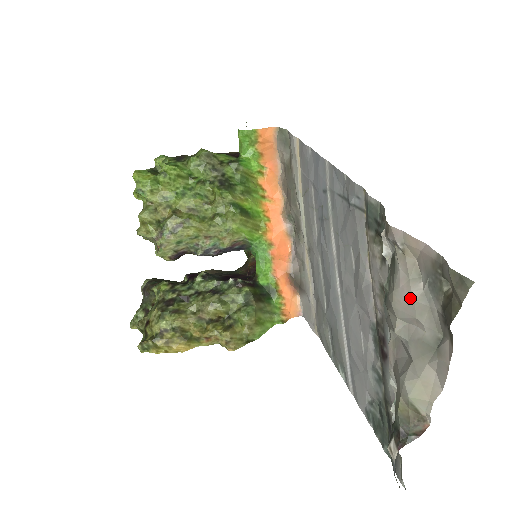
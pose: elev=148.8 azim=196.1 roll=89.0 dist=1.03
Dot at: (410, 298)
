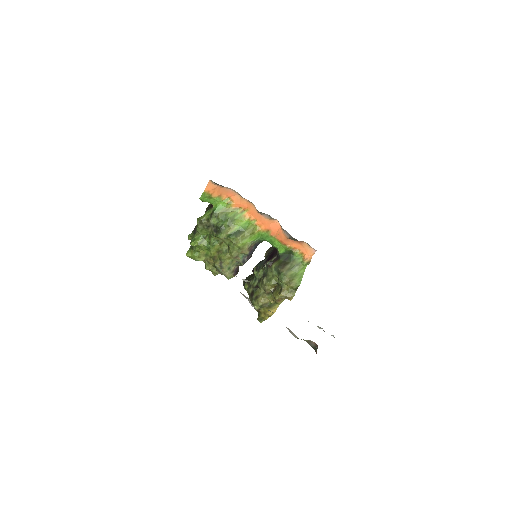
Dot at: (254, 307)
